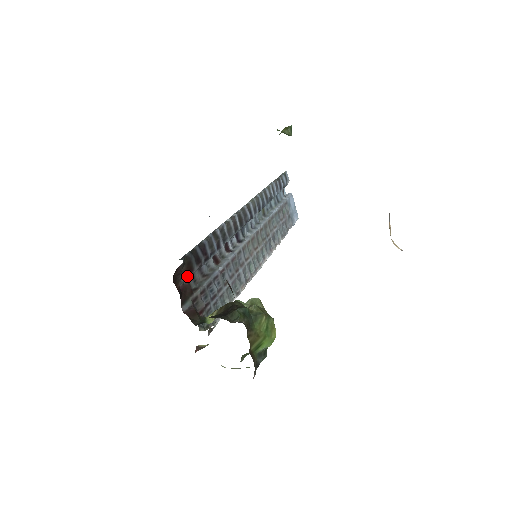
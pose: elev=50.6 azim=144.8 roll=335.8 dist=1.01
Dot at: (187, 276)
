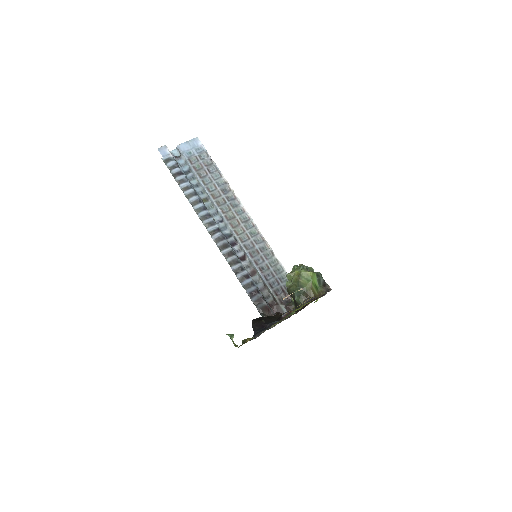
Dot at: (269, 310)
